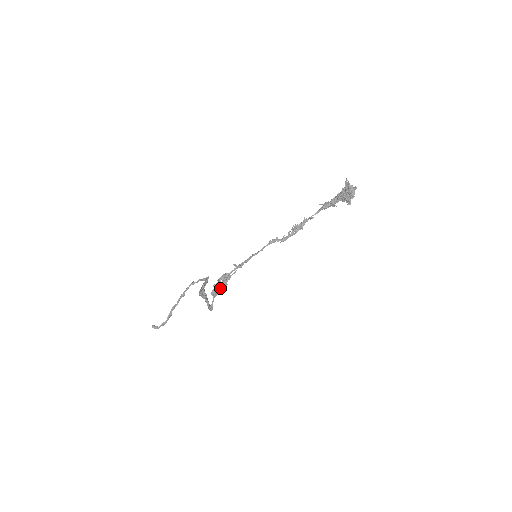
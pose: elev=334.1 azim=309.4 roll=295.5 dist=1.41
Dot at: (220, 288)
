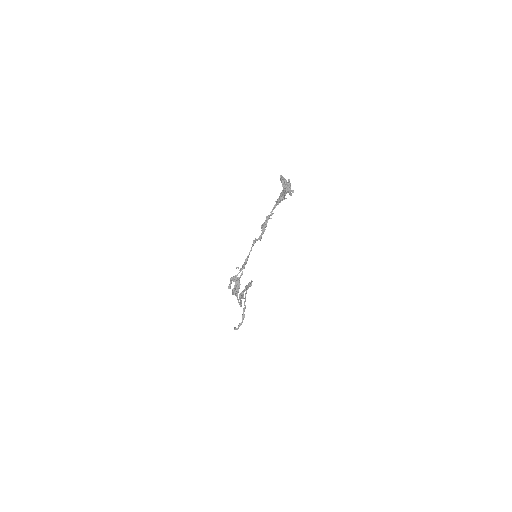
Dot at: (235, 288)
